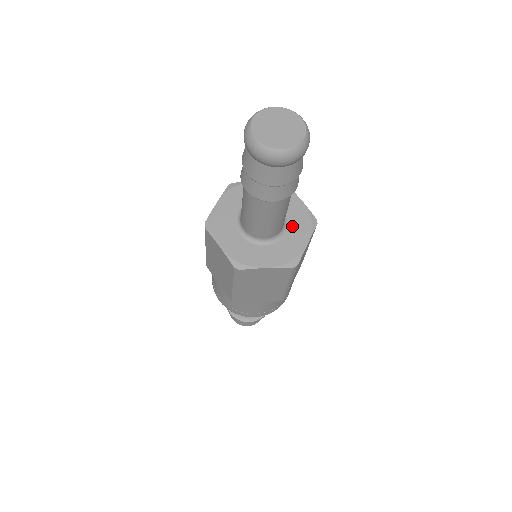
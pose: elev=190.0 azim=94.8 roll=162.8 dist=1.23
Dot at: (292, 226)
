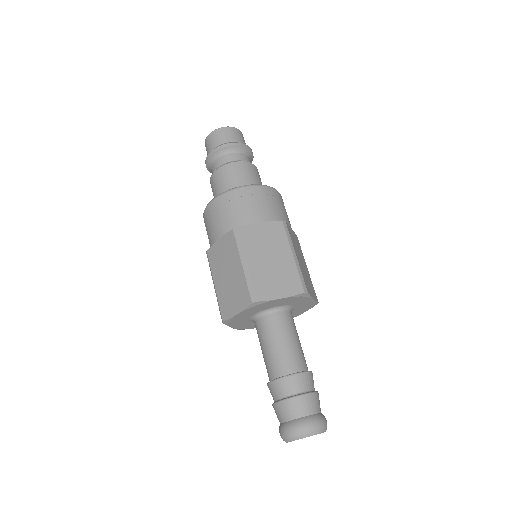
Dot at: (296, 311)
